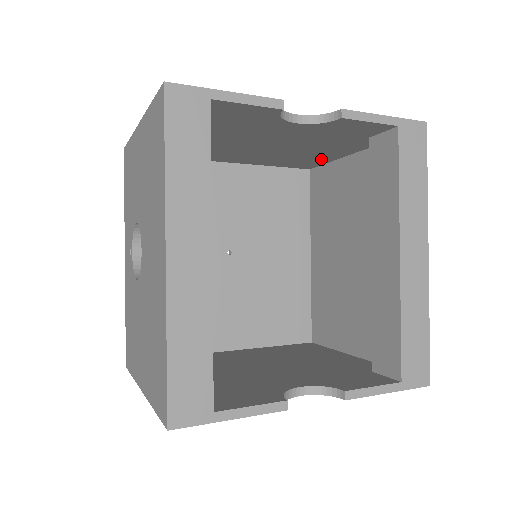
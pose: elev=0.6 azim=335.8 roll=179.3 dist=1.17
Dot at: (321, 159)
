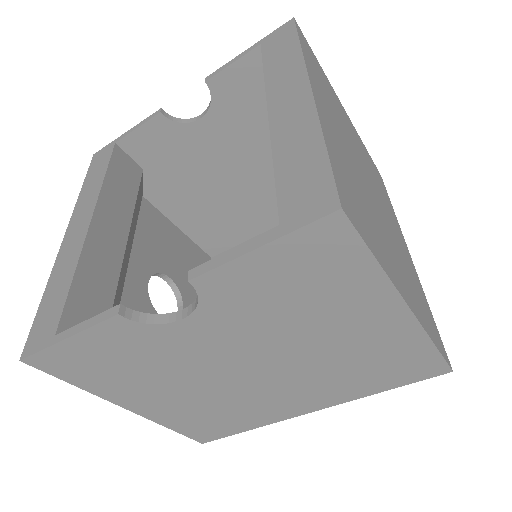
Dot at: occluded
